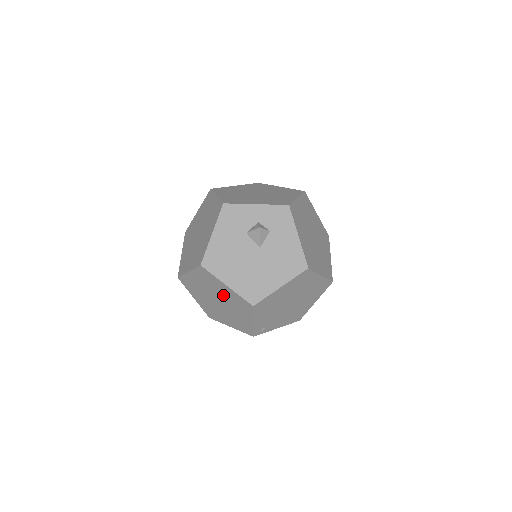
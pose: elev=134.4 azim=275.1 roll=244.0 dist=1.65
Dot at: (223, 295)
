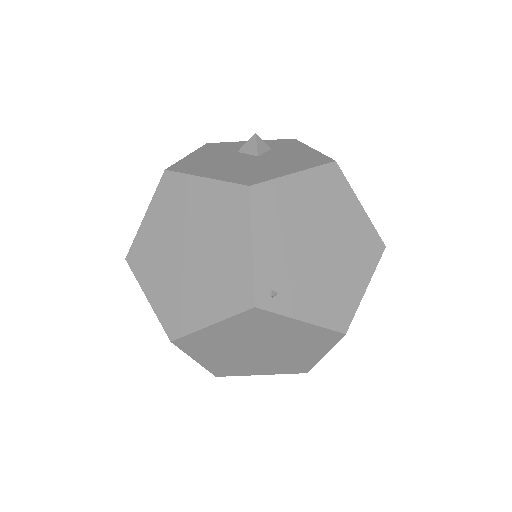
Dot at: (198, 217)
